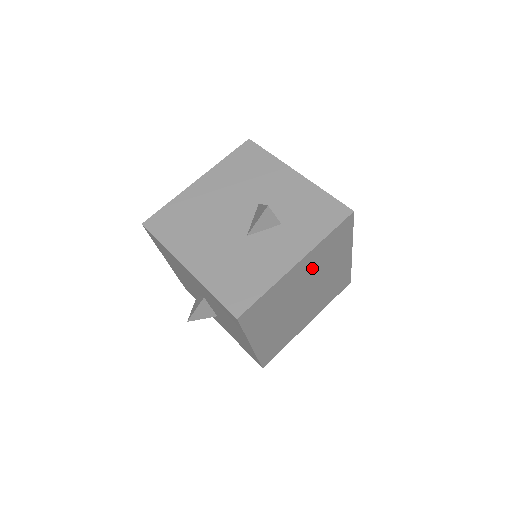
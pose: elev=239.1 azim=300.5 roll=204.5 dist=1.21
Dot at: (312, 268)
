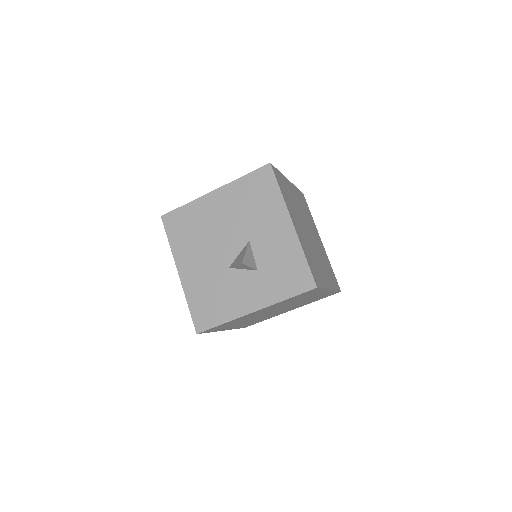
Dot at: (276, 306)
